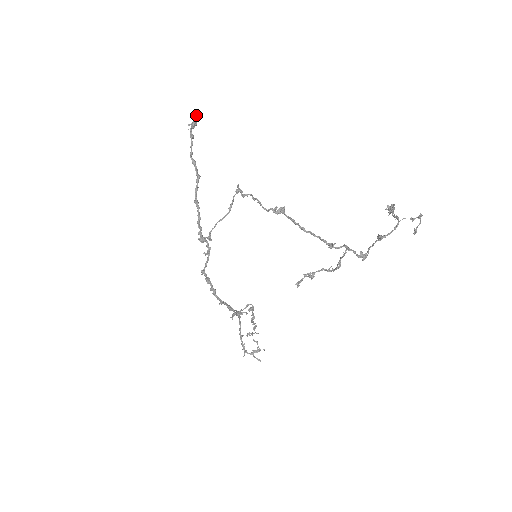
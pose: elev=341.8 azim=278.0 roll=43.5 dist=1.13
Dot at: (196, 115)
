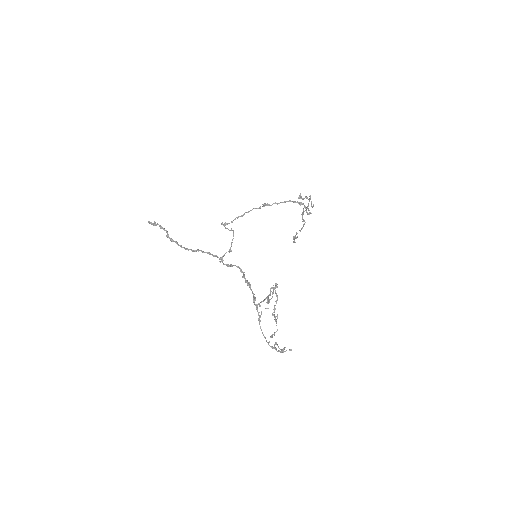
Dot at: (151, 222)
